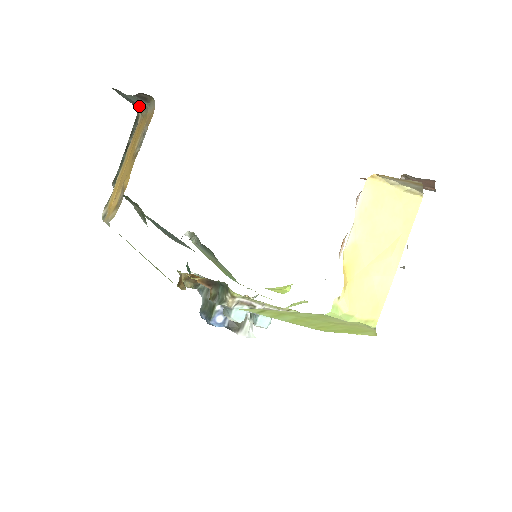
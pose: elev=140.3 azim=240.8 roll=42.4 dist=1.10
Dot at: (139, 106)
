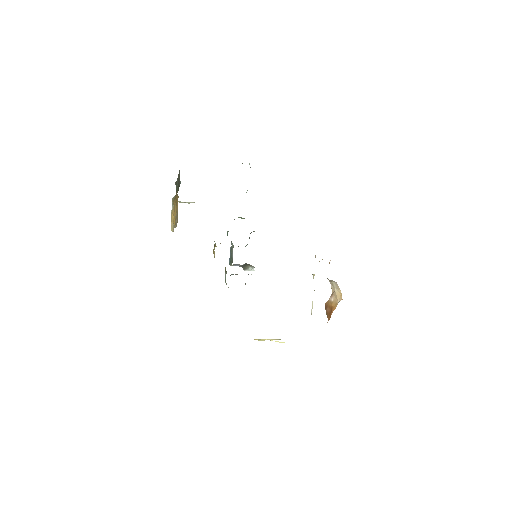
Dot at: occluded
